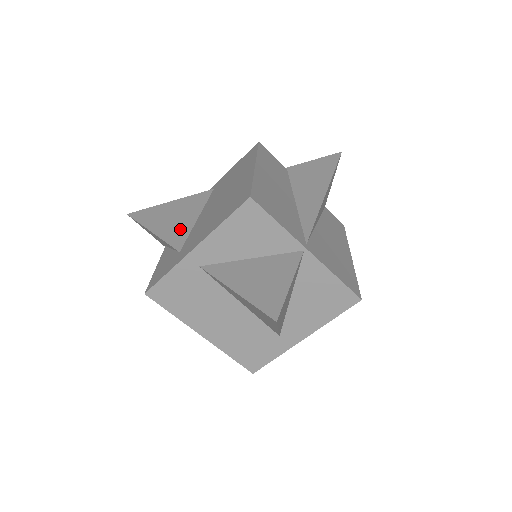
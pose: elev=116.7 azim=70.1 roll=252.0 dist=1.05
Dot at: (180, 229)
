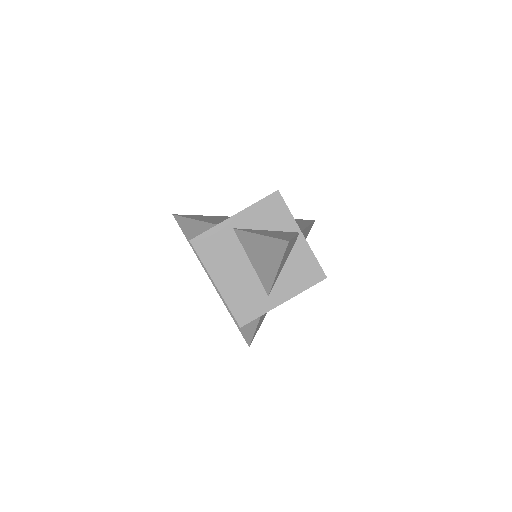
Dot at: (215, 221)
